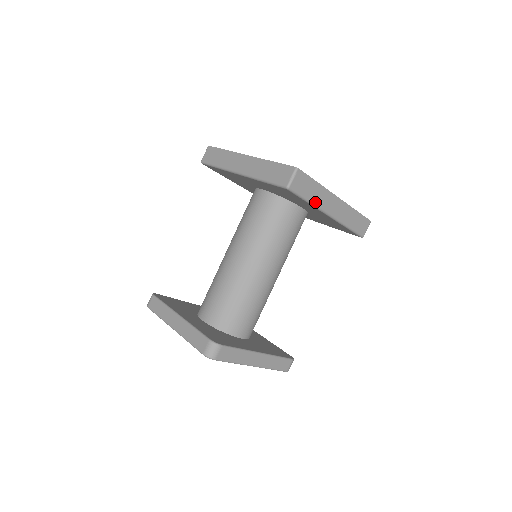
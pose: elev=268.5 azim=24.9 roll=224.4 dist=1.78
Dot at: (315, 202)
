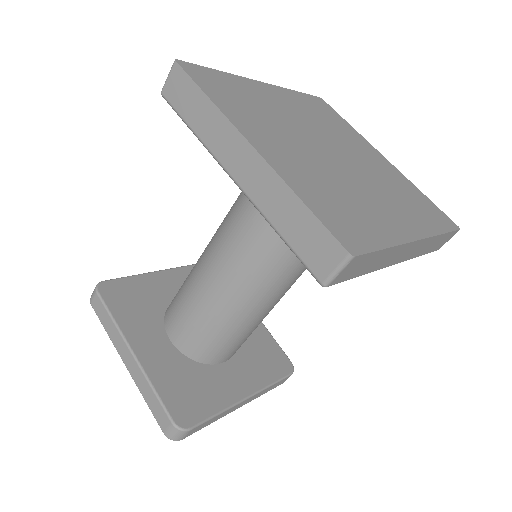
Dot at: (373, 269)
